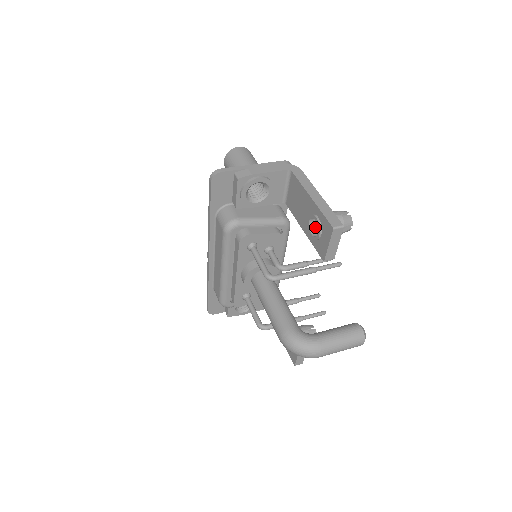
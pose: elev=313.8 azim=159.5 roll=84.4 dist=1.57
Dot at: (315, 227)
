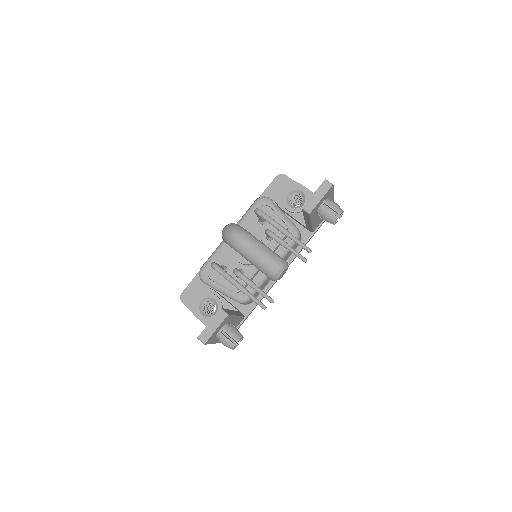
Dot at: occluded
